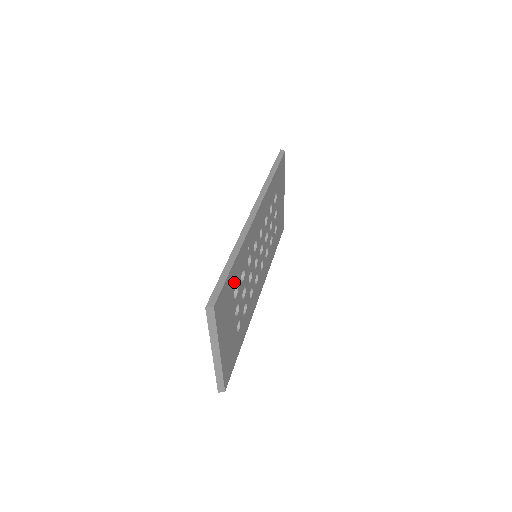
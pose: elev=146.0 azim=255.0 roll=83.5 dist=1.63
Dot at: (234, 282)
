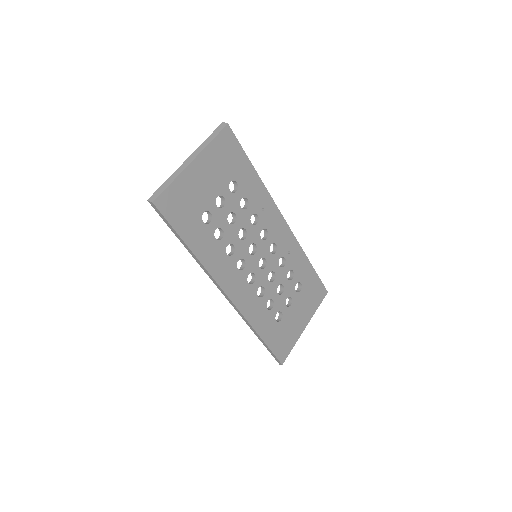
Dot at: (241, 177)
